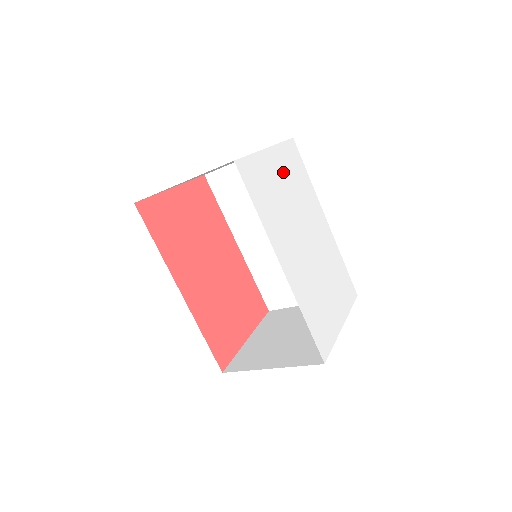
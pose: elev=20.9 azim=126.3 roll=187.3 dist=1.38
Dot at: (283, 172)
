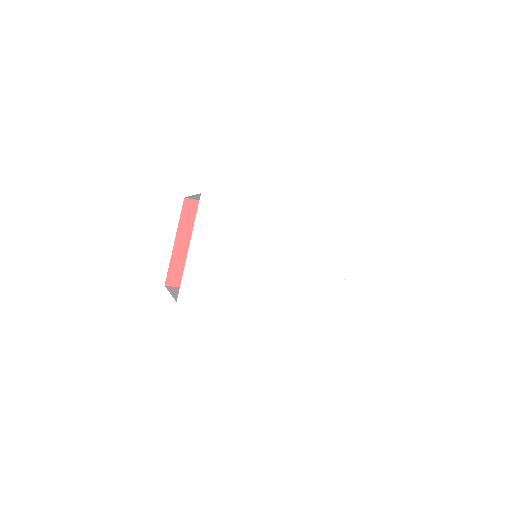
Dot at: (214, 242)
